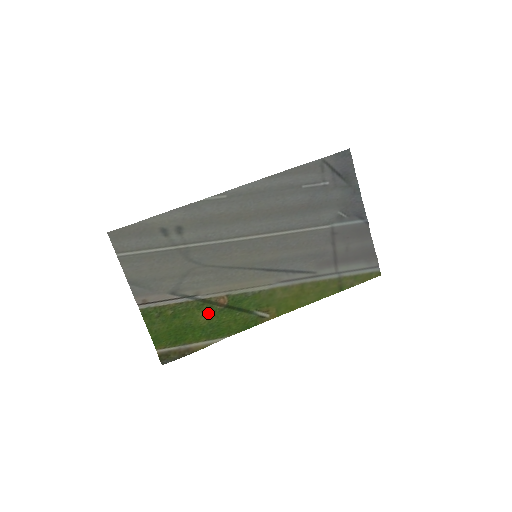
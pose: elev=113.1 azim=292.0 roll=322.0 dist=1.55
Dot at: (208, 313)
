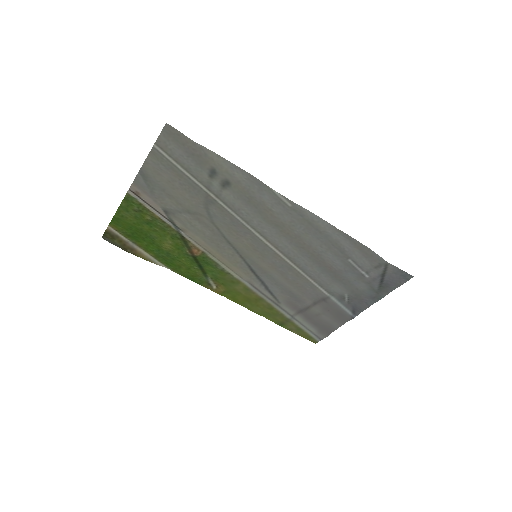
Dot at: (176, 246)
